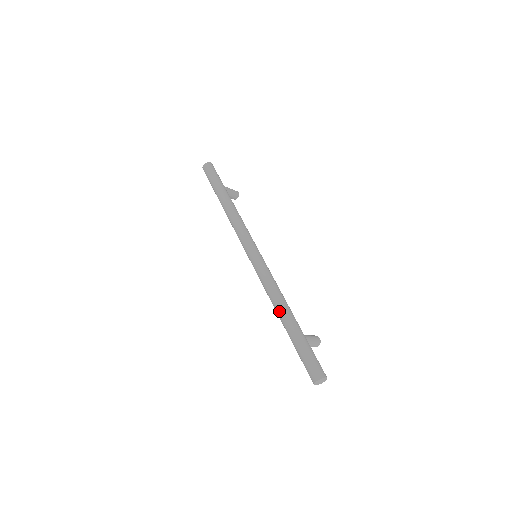
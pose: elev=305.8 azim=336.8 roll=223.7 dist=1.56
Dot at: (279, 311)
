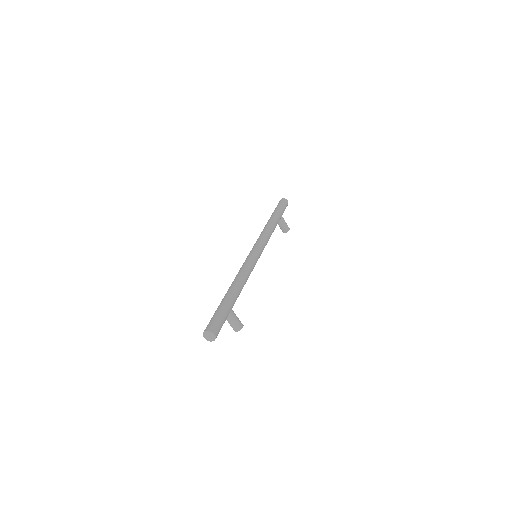
Dot at: (232, 285)
